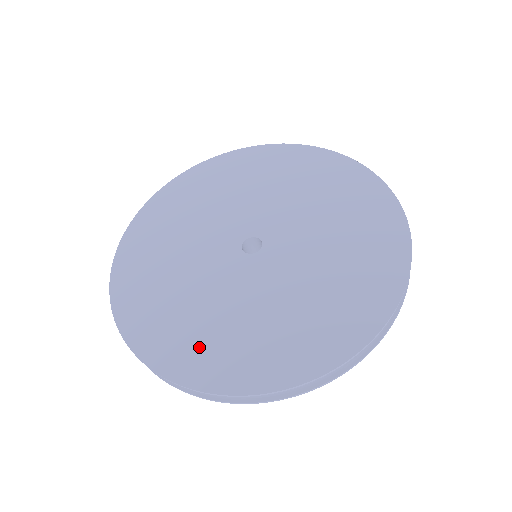
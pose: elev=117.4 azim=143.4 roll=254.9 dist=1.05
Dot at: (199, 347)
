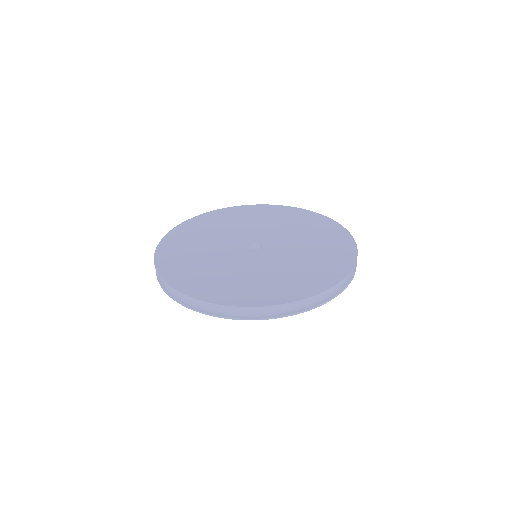
Dot at: (256, 290)
